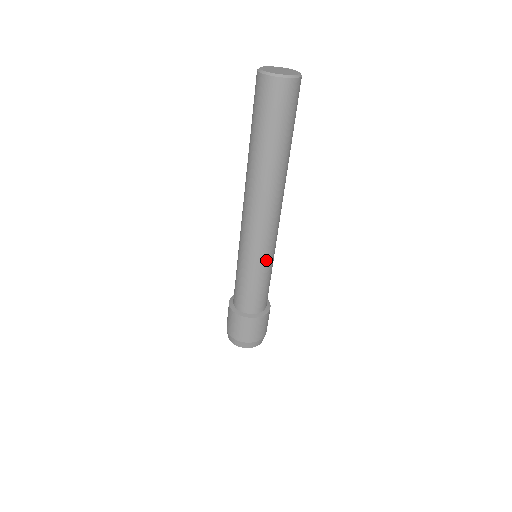
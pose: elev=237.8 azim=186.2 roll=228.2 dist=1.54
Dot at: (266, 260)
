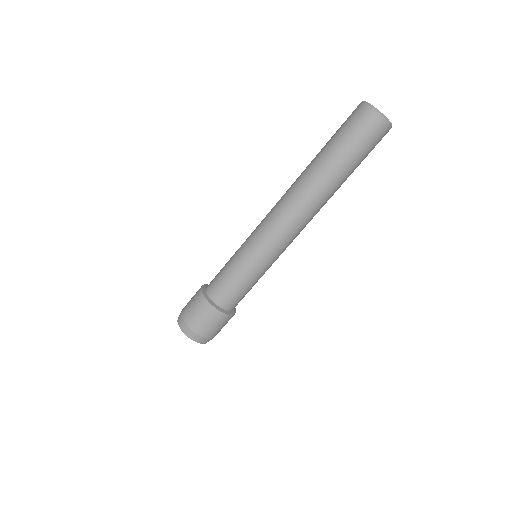
Dot at: occluded
